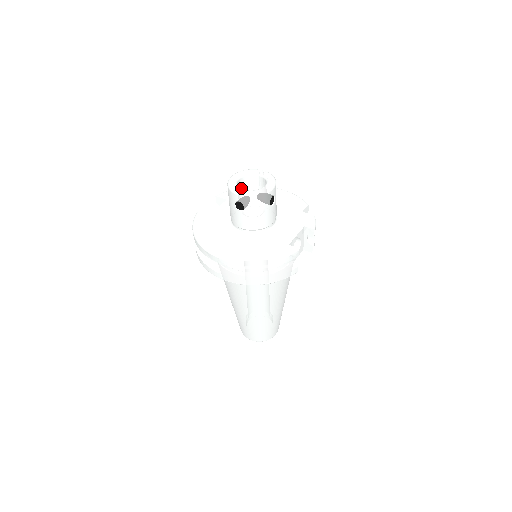
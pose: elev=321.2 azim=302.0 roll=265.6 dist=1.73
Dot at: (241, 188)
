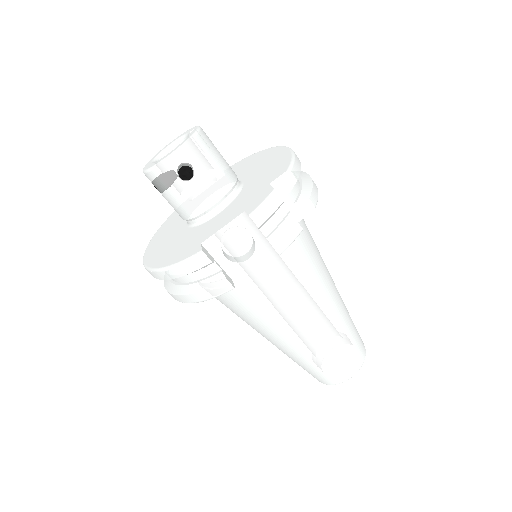
Dot at: occluded
